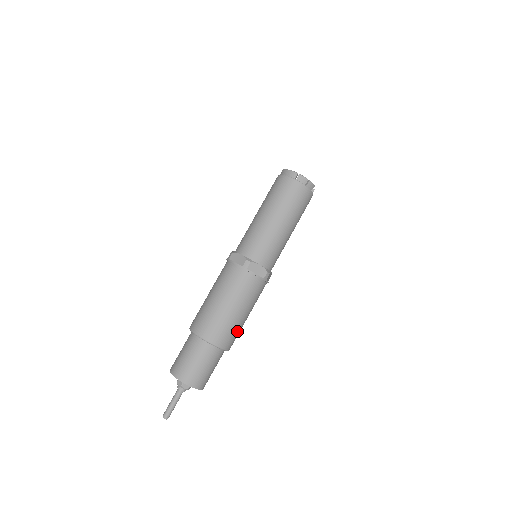
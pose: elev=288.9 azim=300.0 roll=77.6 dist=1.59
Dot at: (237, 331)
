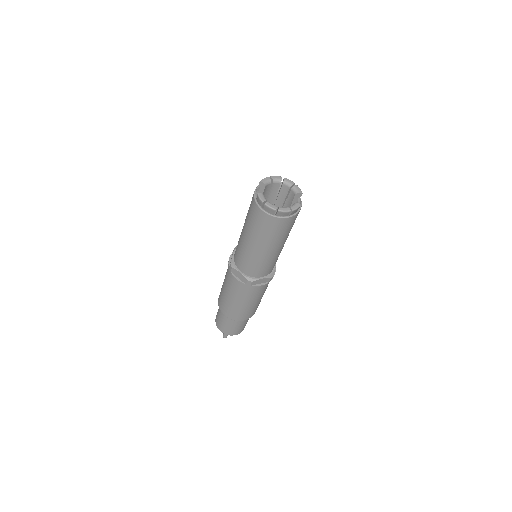
Dot at: occluded
